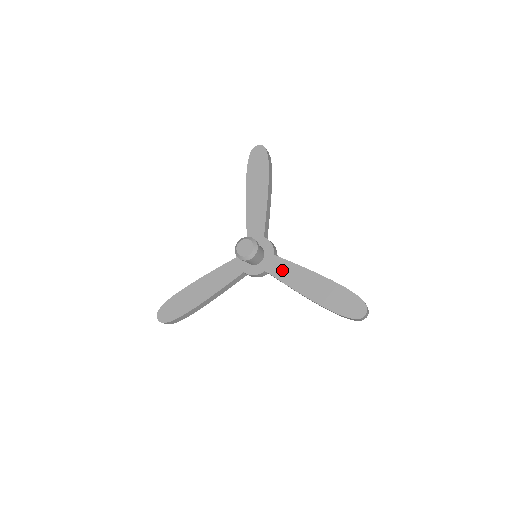
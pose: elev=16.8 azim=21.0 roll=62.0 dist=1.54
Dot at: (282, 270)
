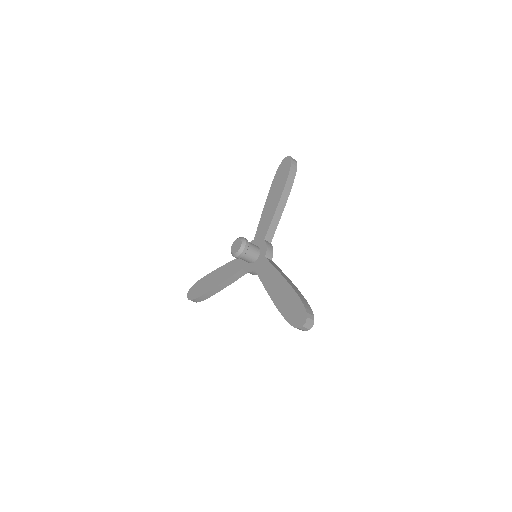
Dot at: (265, 271)
